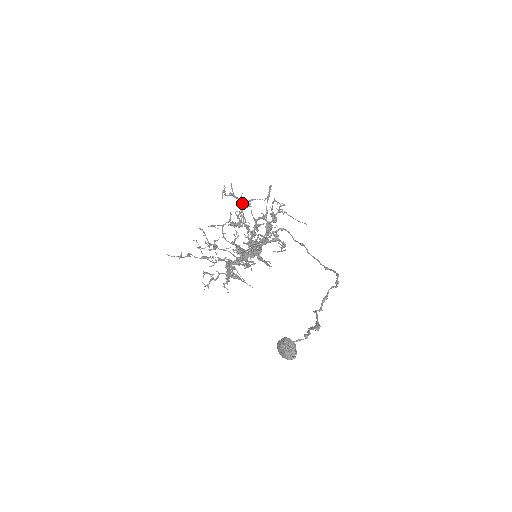
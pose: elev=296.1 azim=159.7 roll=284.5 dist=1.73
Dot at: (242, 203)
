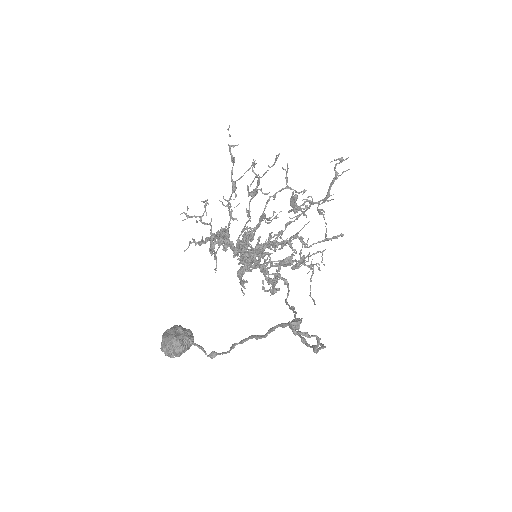
Dot at: (322, 200)
